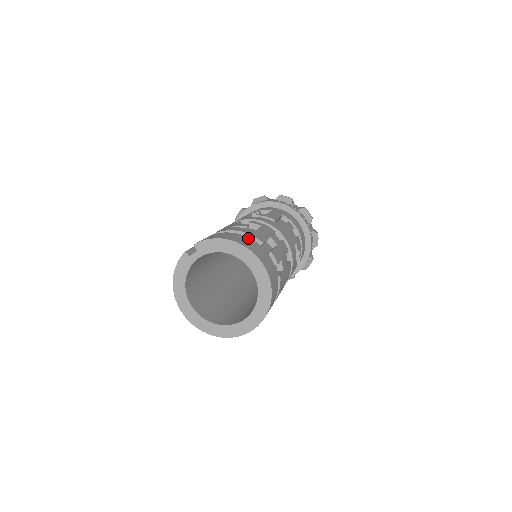
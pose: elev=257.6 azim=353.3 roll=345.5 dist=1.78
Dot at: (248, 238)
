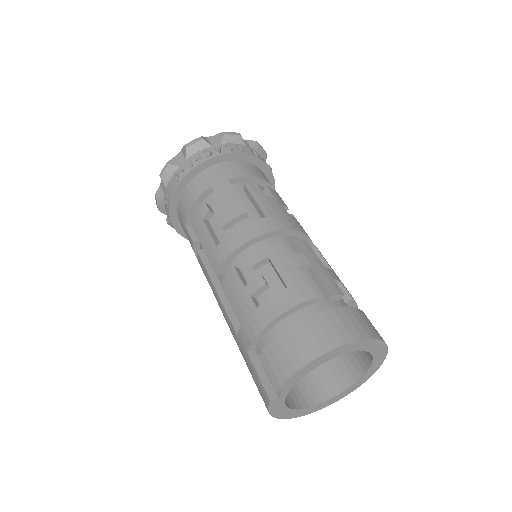
Dot at: (310, 320)
